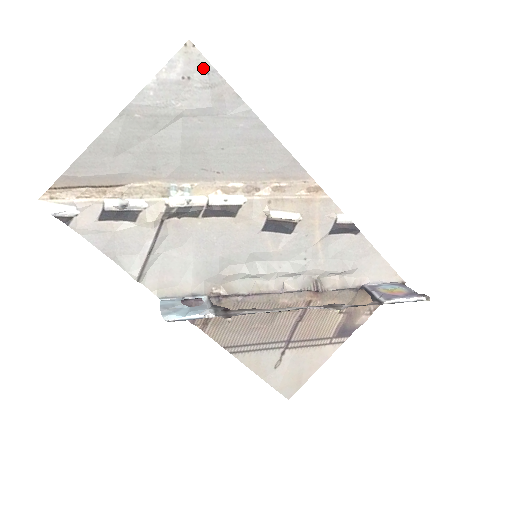
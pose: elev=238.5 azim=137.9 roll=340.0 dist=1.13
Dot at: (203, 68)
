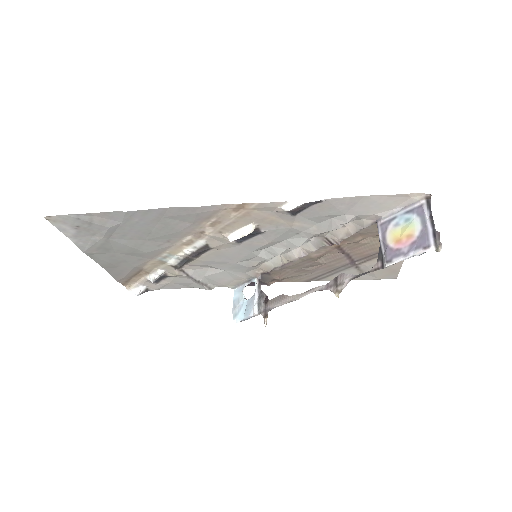
Dot at: (72, 219)
